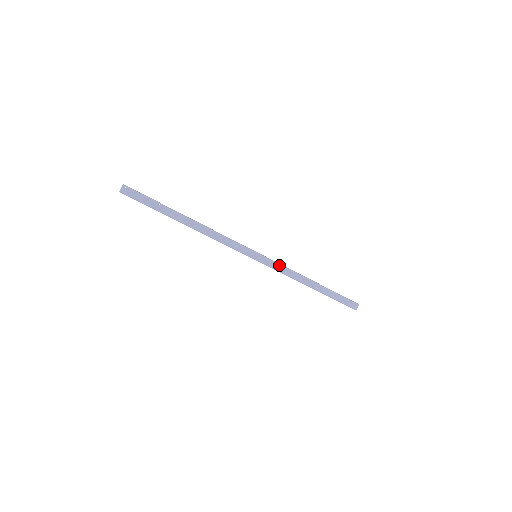
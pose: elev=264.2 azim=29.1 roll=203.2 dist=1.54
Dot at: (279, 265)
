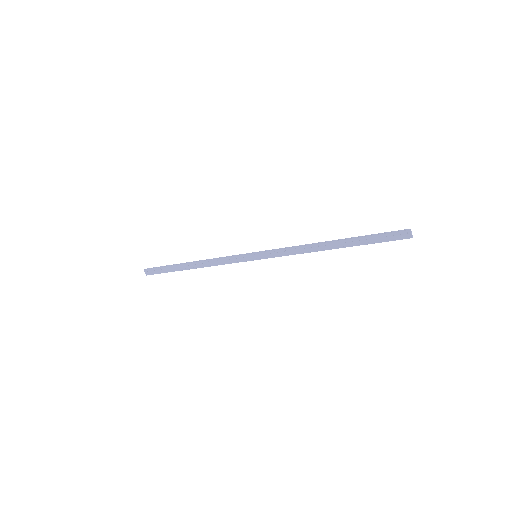
Dot at: (280, 251)
